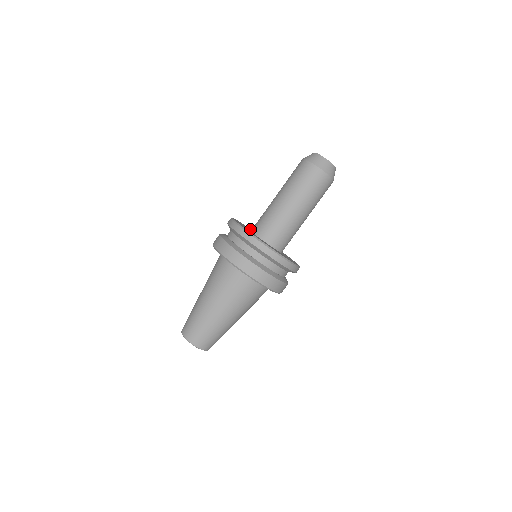
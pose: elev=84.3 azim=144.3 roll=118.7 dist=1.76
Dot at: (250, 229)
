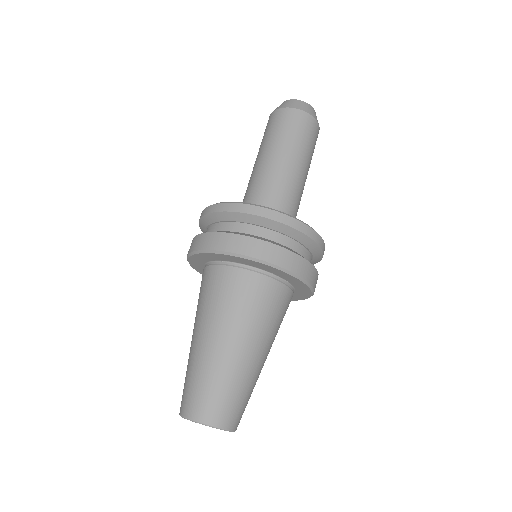
Dot at: occluded
